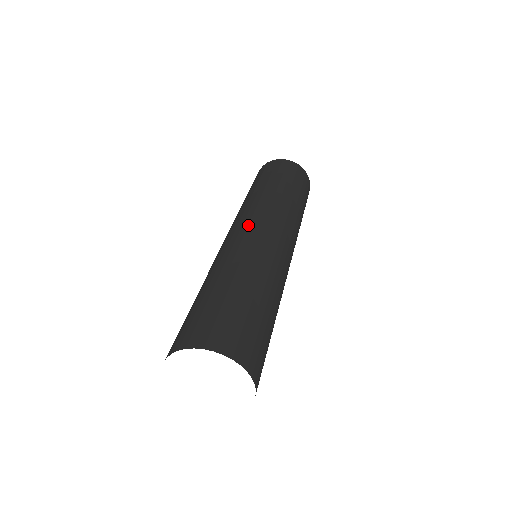
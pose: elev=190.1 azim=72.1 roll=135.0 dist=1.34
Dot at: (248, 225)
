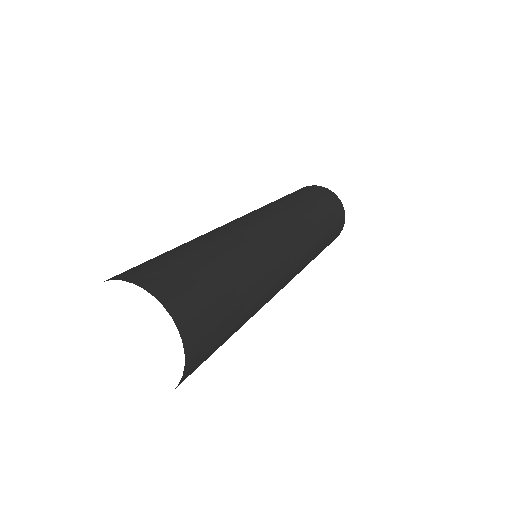
Dot at: (240, 217)
